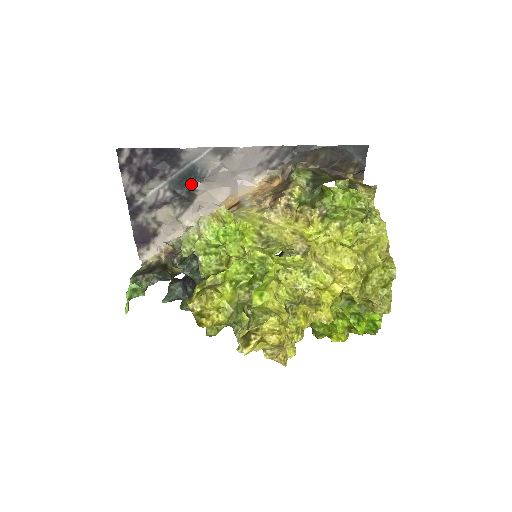
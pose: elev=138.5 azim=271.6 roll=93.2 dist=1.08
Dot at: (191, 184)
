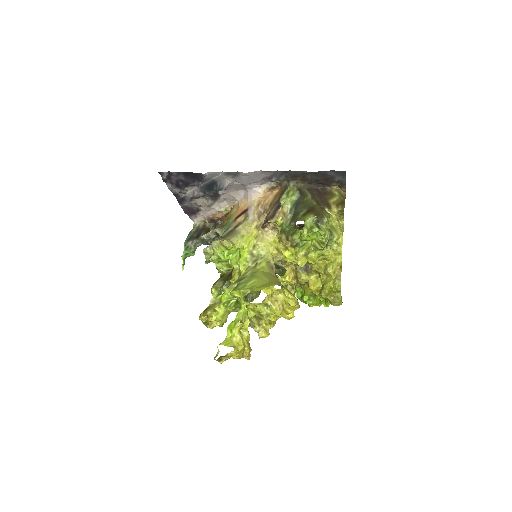
Dot at: (215, 190)
